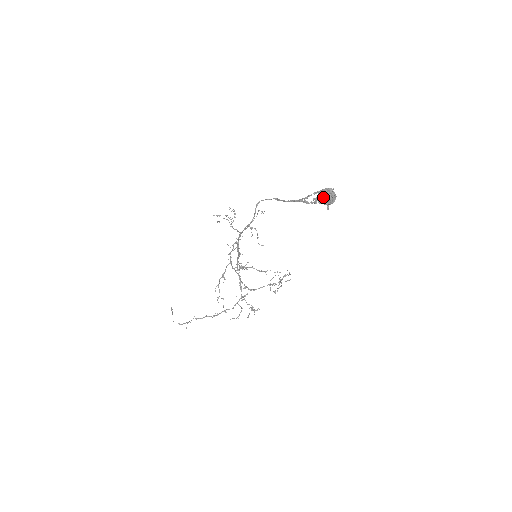
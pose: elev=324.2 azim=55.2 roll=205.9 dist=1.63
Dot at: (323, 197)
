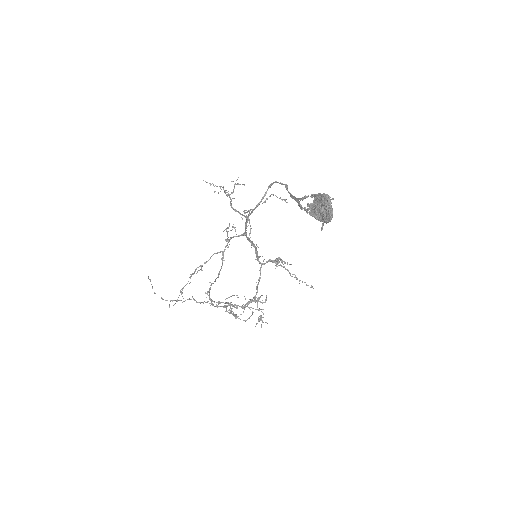
Dot at: (316, 206)
